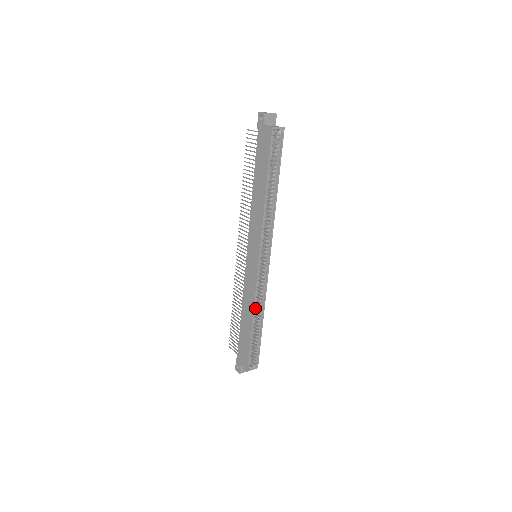
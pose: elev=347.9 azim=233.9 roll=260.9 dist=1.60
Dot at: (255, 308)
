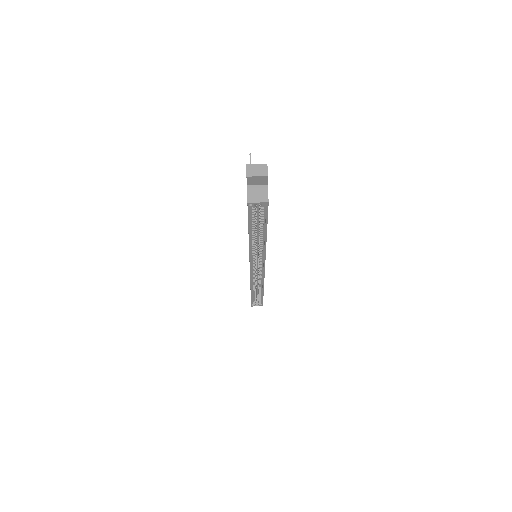
Dot at: (253, 285)
